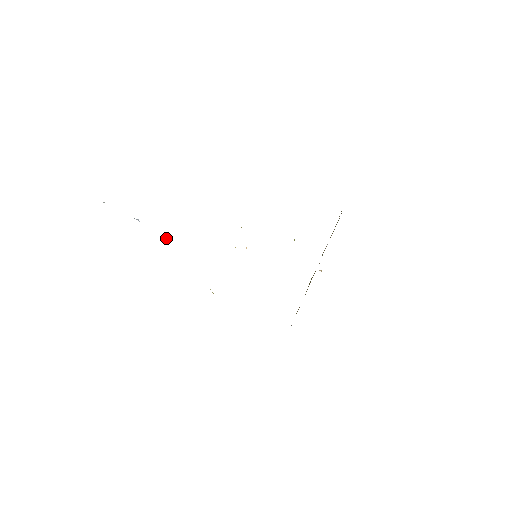
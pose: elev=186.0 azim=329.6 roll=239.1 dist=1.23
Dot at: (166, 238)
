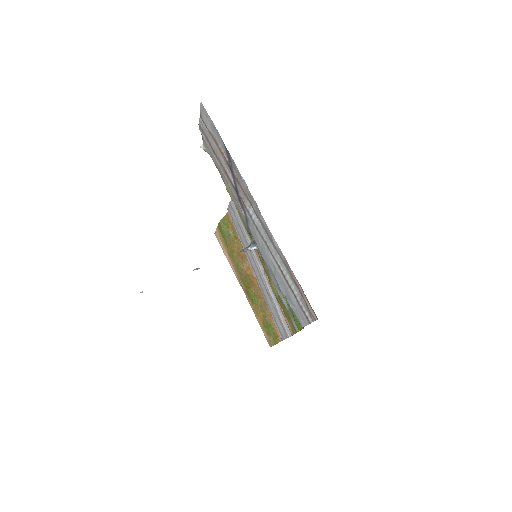
Dot at: (245, 248)
